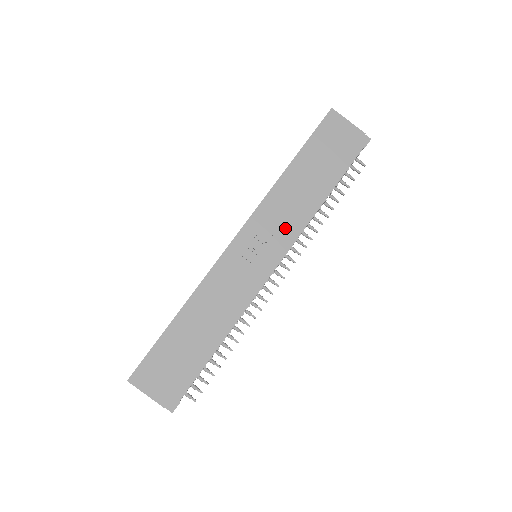
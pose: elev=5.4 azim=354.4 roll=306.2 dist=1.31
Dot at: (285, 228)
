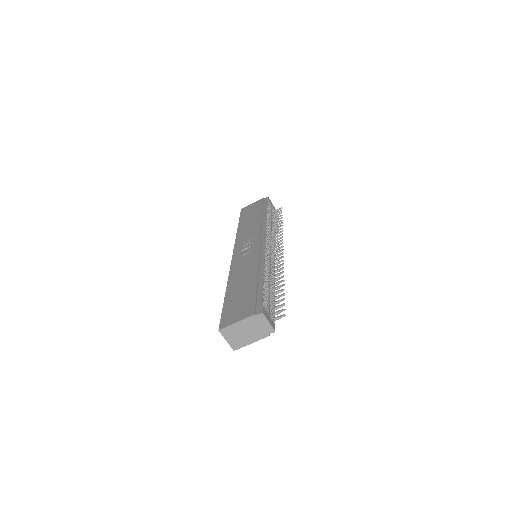
Dot at: (255, 233)
